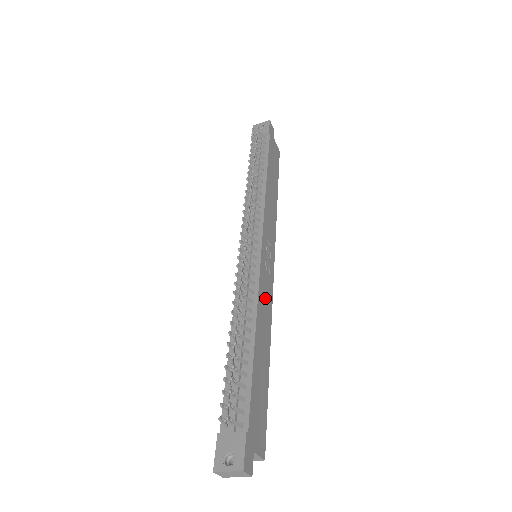
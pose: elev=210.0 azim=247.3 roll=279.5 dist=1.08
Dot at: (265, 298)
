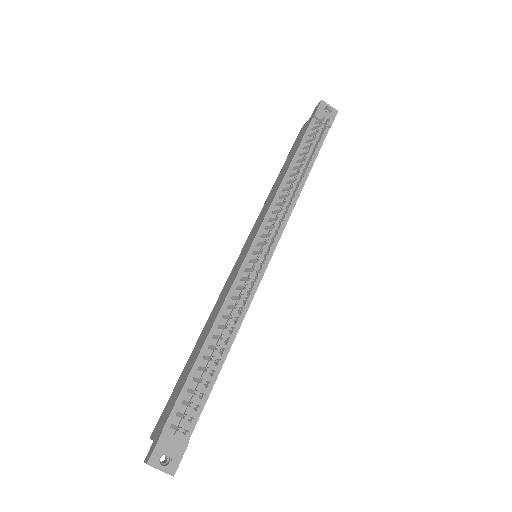
Dot at: occluded
